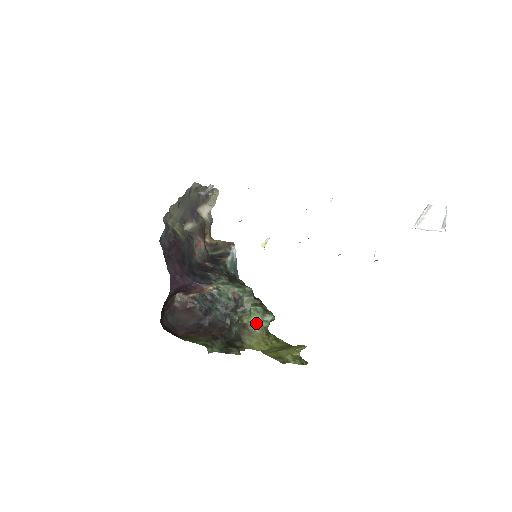
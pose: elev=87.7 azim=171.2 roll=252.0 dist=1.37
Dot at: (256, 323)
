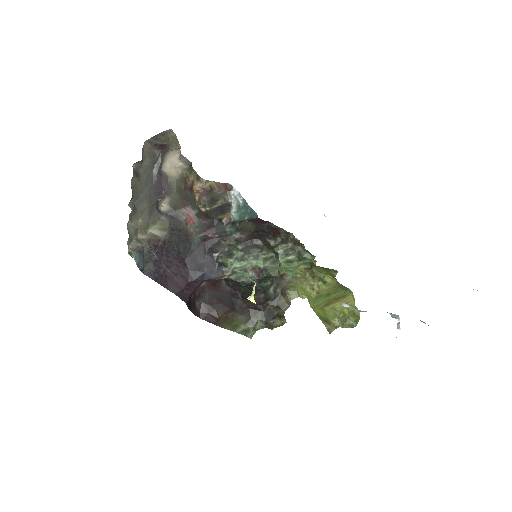
Dot at: (294, 270)
